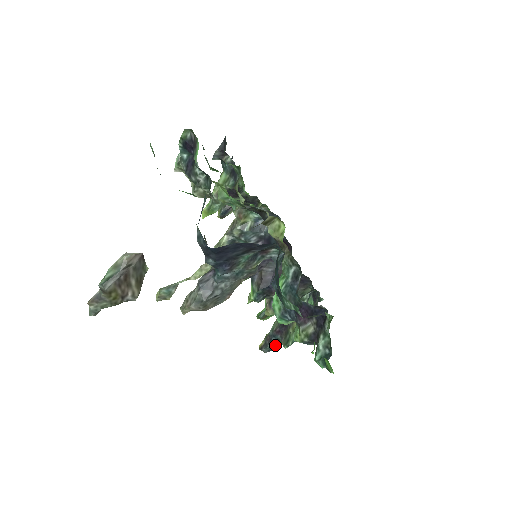
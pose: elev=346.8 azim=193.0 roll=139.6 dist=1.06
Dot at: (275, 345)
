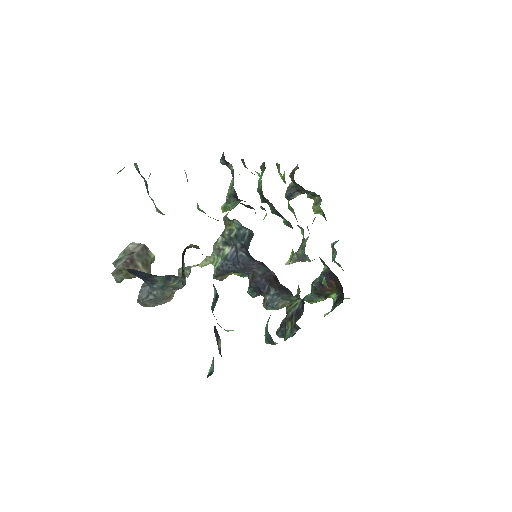
Dot at: occluded
